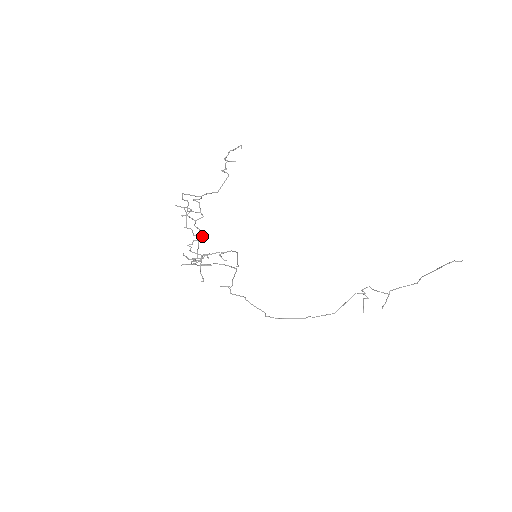
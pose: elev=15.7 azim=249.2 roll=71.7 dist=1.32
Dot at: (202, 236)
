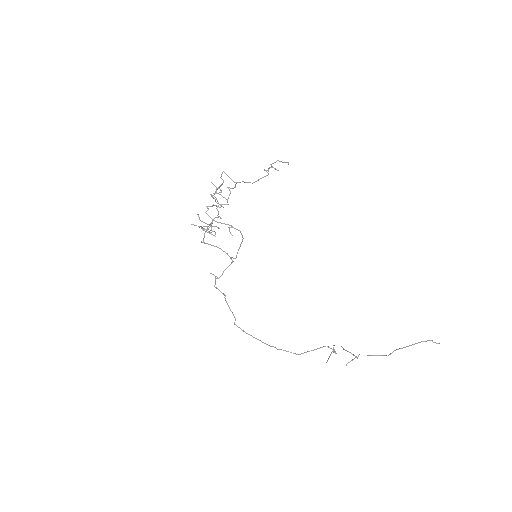
Dot at: (222, 206)
